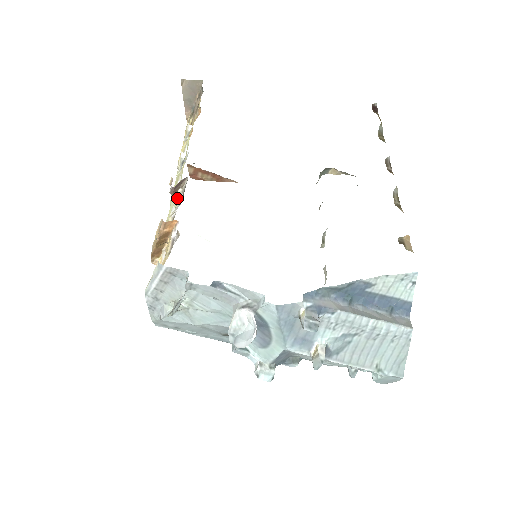
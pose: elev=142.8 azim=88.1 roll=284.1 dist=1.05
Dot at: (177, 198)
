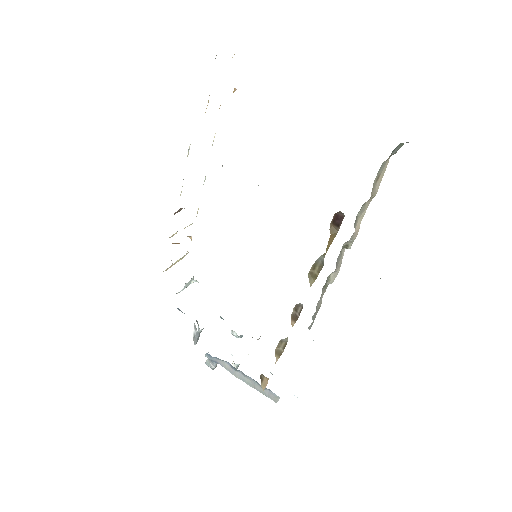
Dot at: occluded
